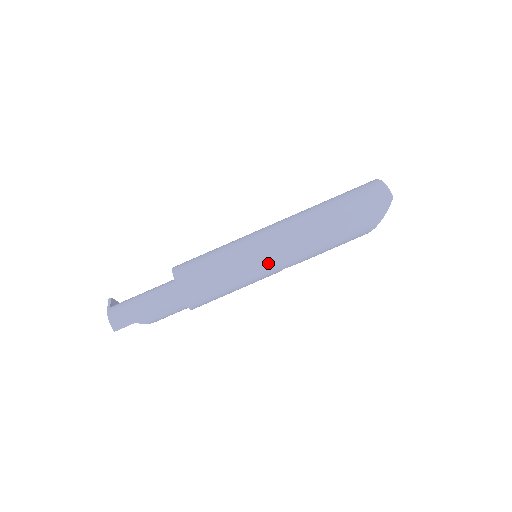
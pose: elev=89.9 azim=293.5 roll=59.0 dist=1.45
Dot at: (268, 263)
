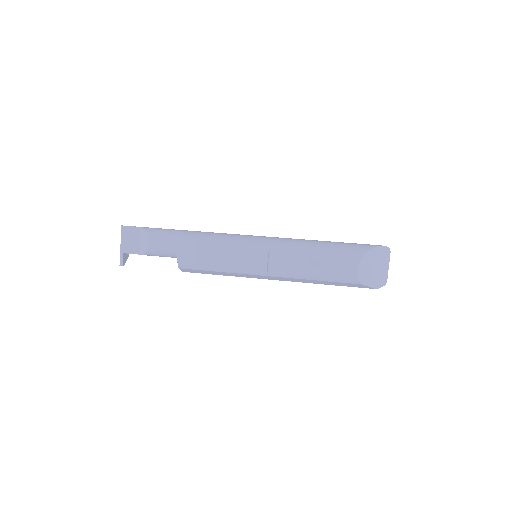
Dot at: occluded
